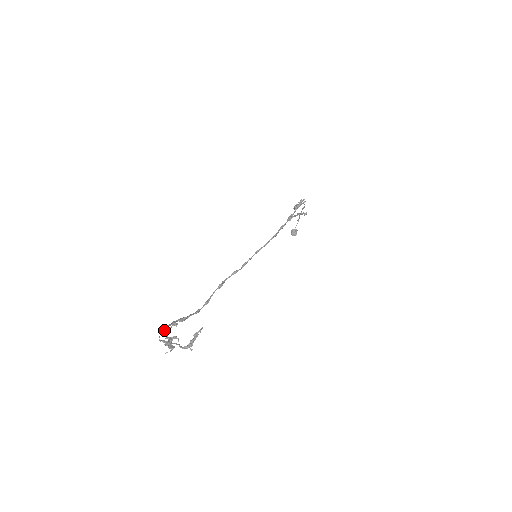
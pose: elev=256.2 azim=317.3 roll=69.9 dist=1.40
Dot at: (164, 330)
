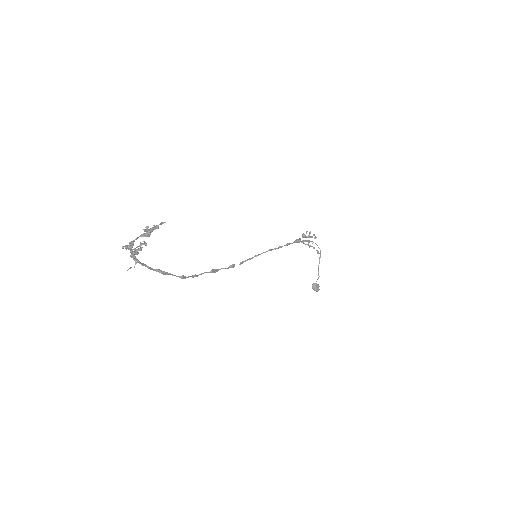
Dot at: occluded
